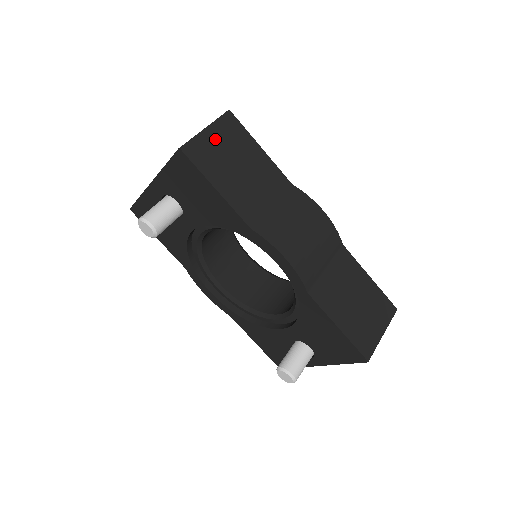
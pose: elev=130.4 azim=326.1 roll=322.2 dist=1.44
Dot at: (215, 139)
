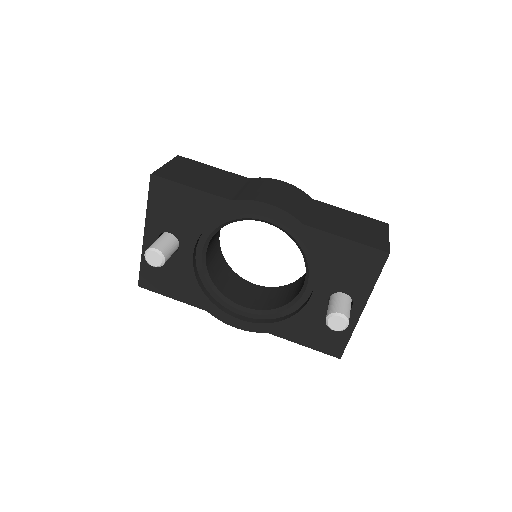
Dot at: (175, 167)
